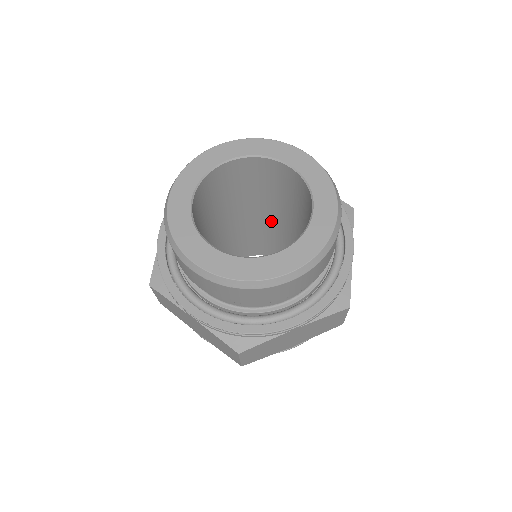
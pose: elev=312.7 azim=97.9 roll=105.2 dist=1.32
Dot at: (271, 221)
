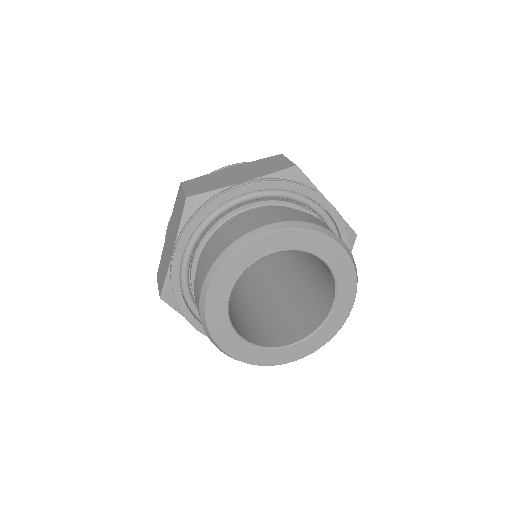
Dot at: occluded
